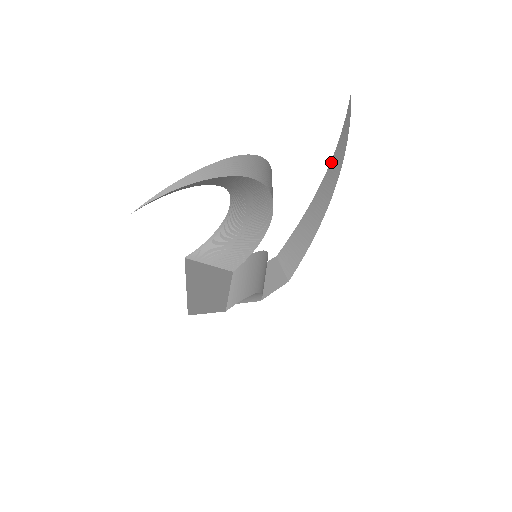
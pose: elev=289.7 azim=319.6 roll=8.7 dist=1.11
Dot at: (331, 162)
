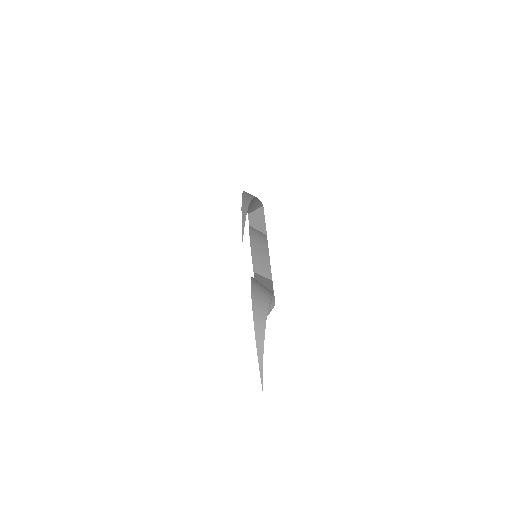
Dot at: occluded
